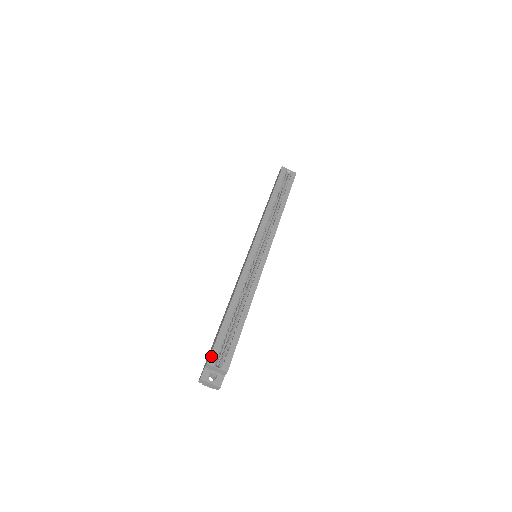
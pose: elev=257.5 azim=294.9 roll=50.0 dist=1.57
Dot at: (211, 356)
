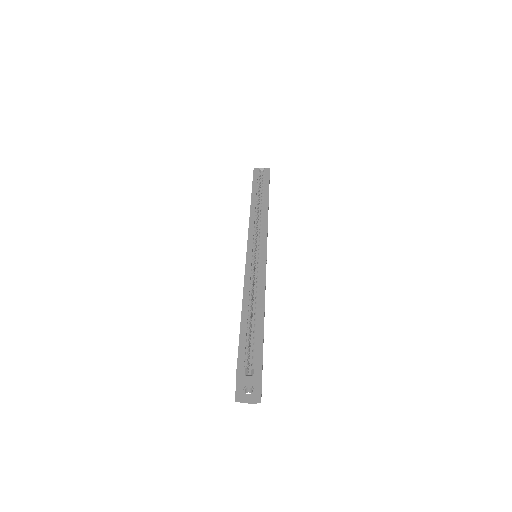
Dot at: (238, 367)
